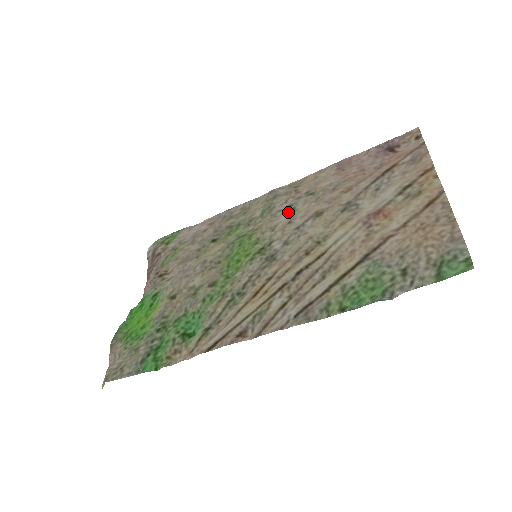
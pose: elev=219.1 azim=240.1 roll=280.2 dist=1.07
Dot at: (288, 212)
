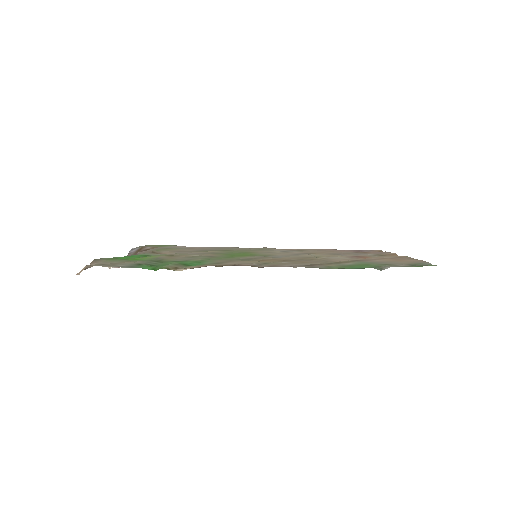
Dot at: occluded
